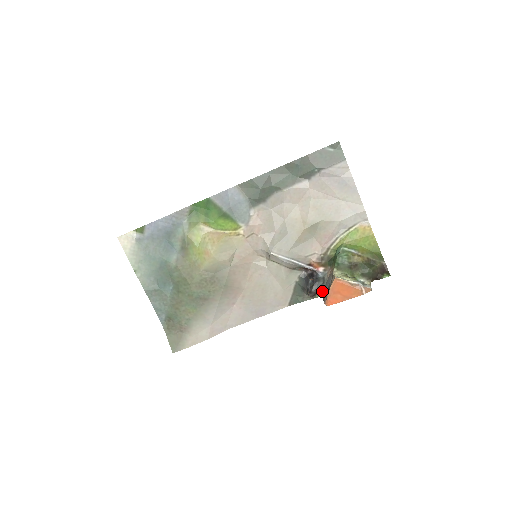
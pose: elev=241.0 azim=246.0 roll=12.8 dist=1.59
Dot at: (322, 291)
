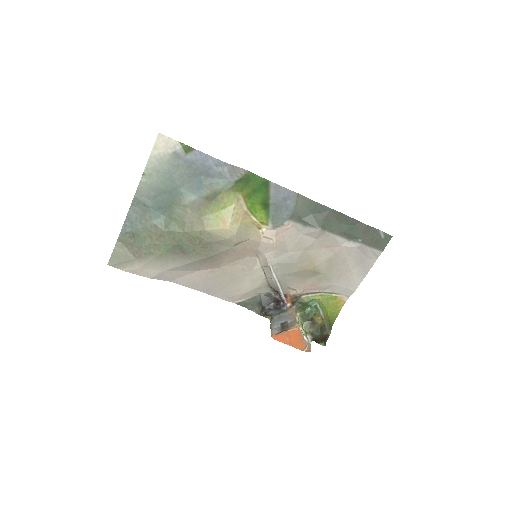
Dot at: (274, 319)
